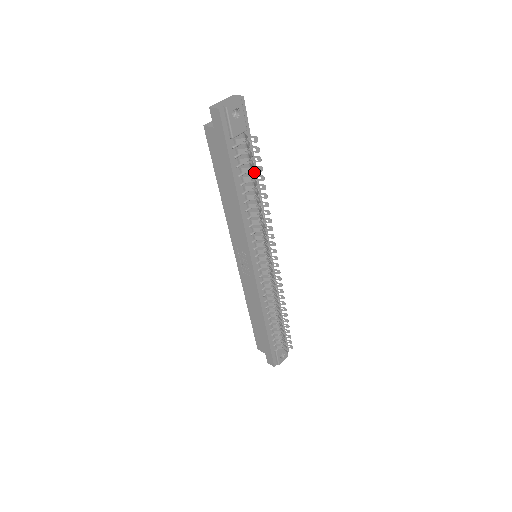
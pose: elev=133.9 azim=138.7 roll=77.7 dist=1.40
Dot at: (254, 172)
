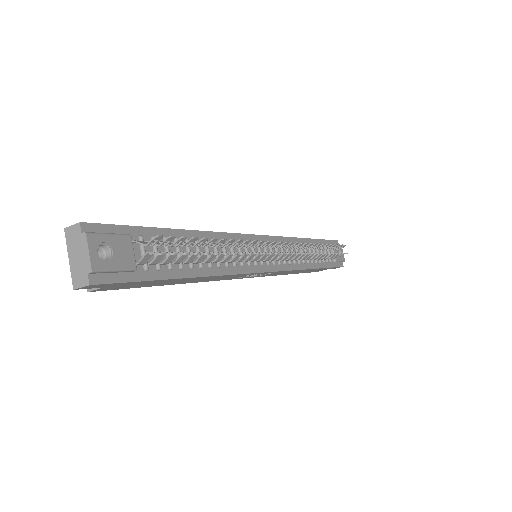
Dot at: occluded
